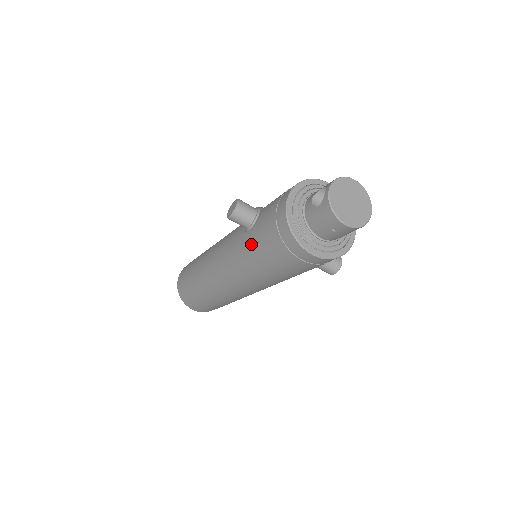
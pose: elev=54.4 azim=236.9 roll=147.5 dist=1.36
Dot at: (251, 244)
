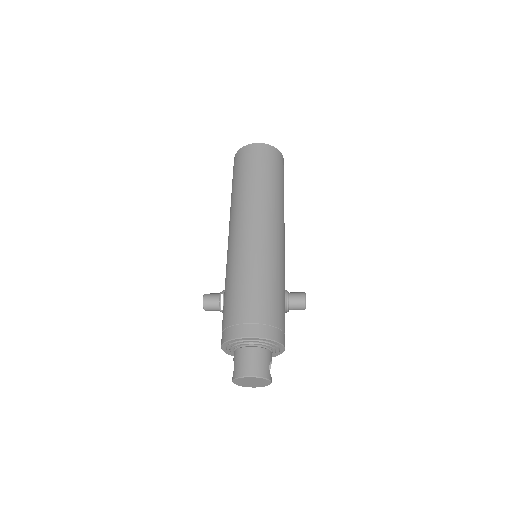
Dot at: occluded
